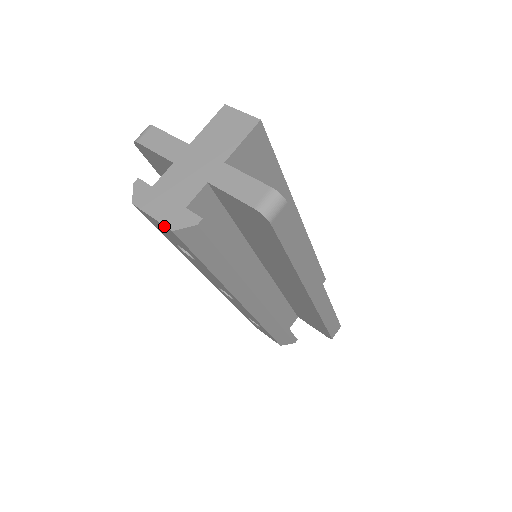
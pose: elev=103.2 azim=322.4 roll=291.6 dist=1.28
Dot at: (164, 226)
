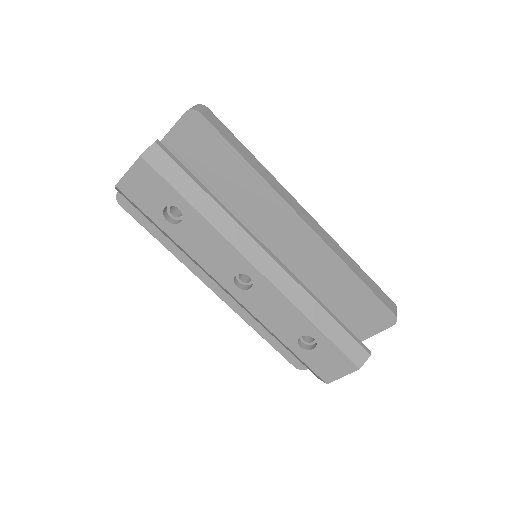
Dot at: (136, 164)
